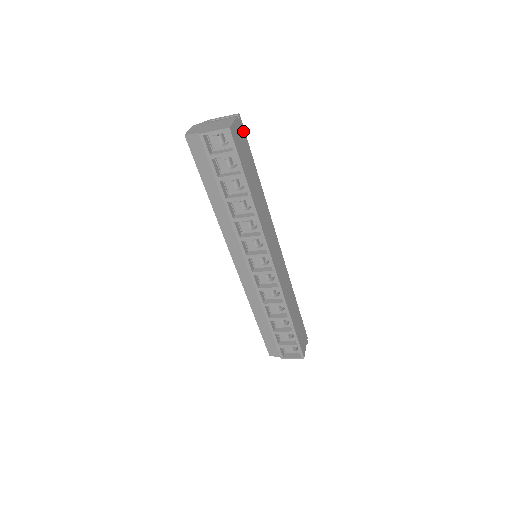
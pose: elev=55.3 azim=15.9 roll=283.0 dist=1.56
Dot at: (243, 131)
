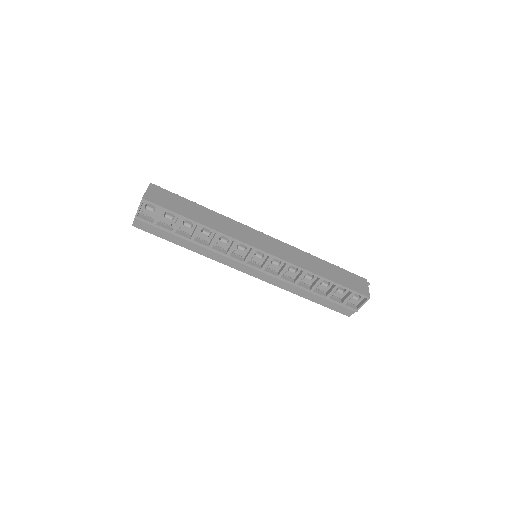
Dot at: (162, 190)
